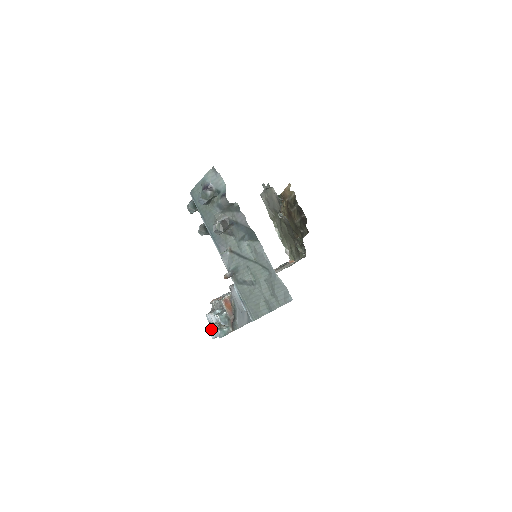
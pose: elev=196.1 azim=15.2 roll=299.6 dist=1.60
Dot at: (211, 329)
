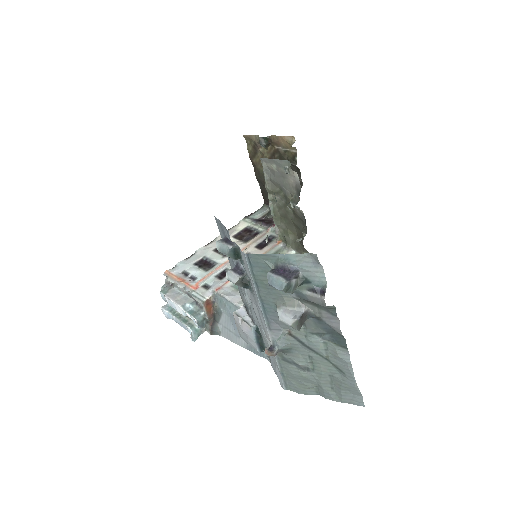
Dot at: (166, 309)
